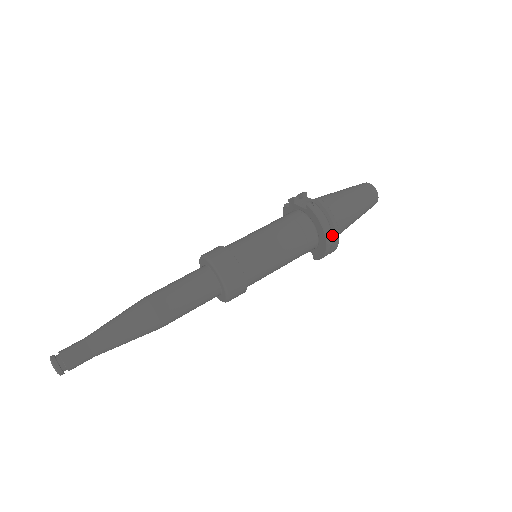
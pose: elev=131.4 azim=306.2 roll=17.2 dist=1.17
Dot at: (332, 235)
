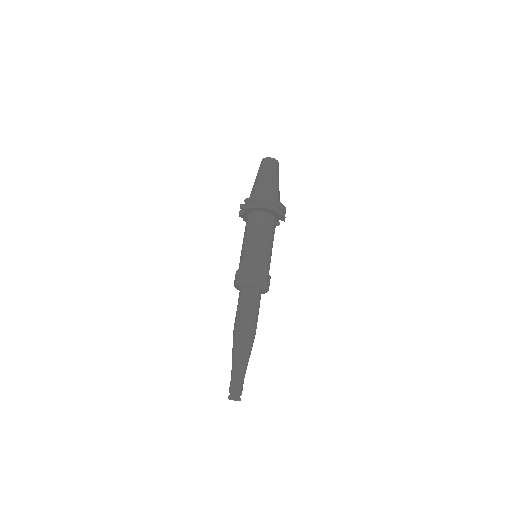
Dot at: (270, 204)
